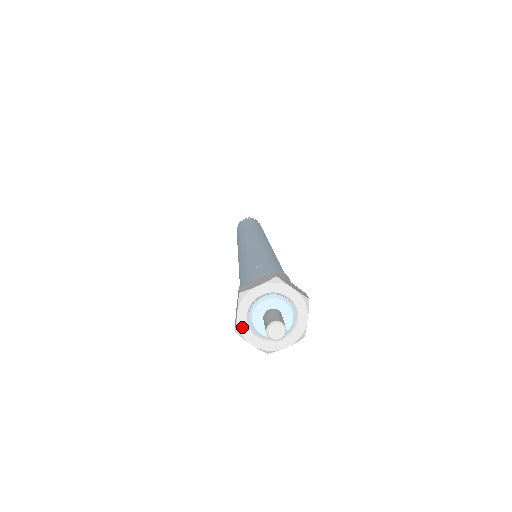
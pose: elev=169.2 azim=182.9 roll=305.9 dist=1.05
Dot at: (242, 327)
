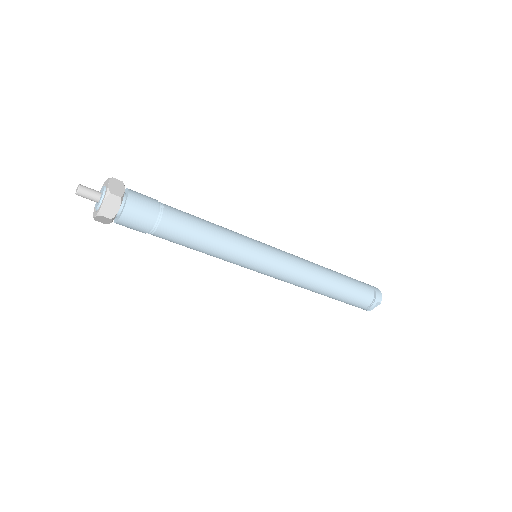
Dot at: occluded
